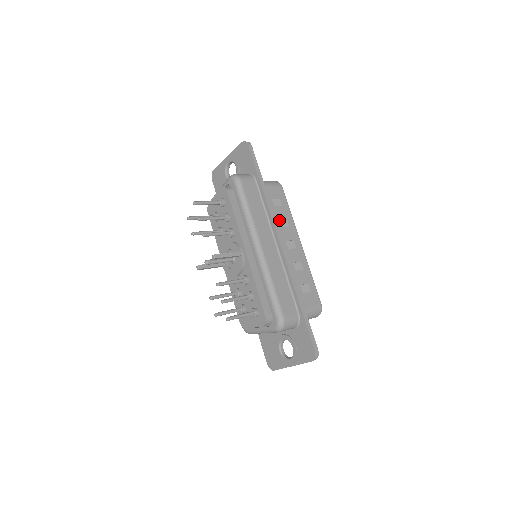
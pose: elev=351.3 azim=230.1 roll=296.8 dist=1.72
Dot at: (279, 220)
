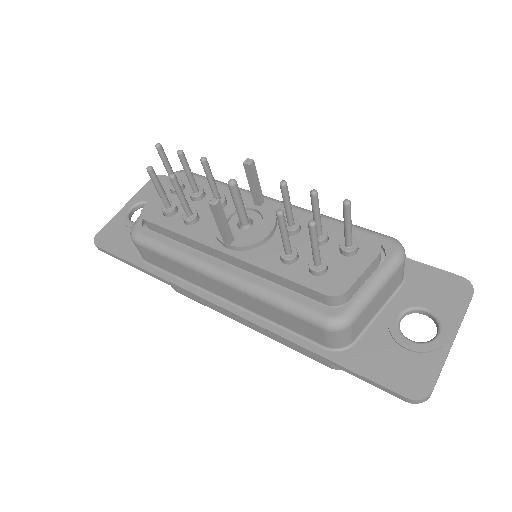
Dot at: occluded
